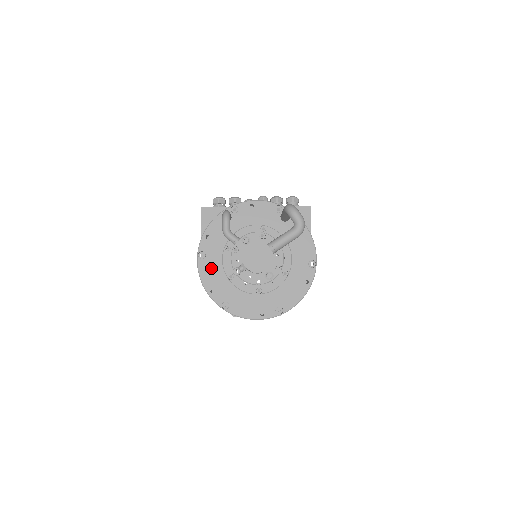
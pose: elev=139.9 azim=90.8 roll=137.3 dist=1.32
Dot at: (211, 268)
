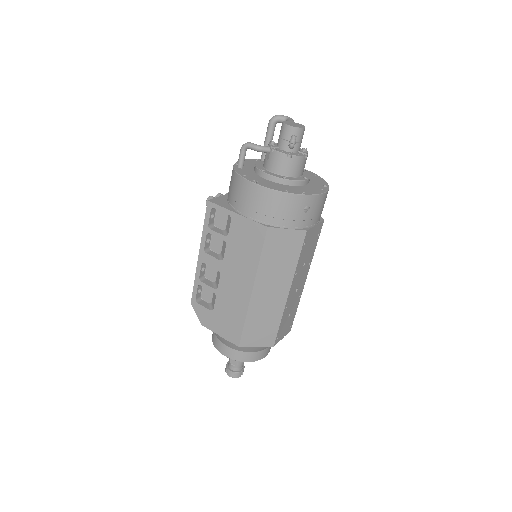
Dot at: (269, 184)
